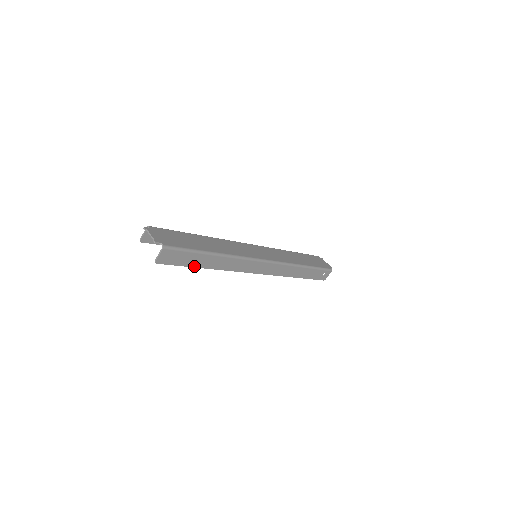
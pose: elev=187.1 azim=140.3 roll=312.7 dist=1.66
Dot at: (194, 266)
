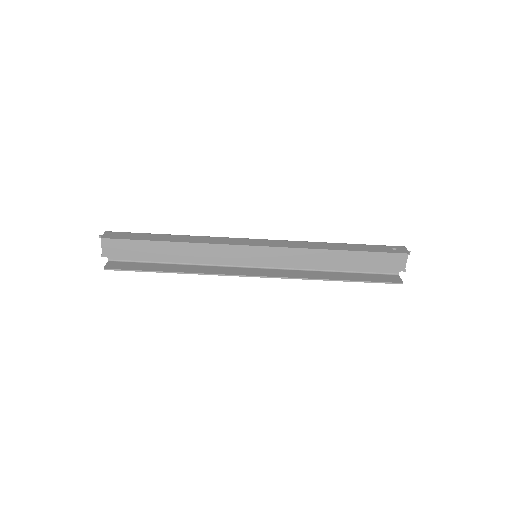
Dot at: (151, 241)
